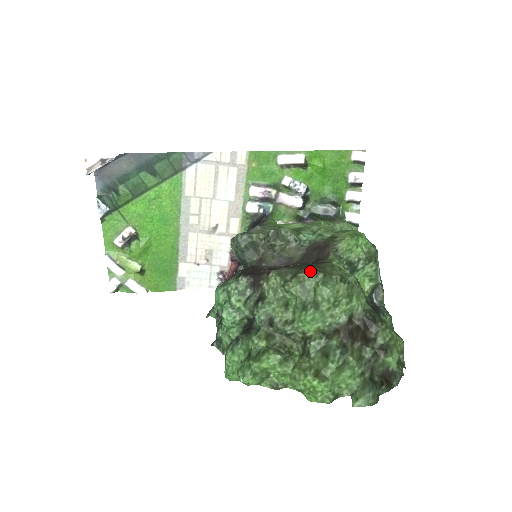
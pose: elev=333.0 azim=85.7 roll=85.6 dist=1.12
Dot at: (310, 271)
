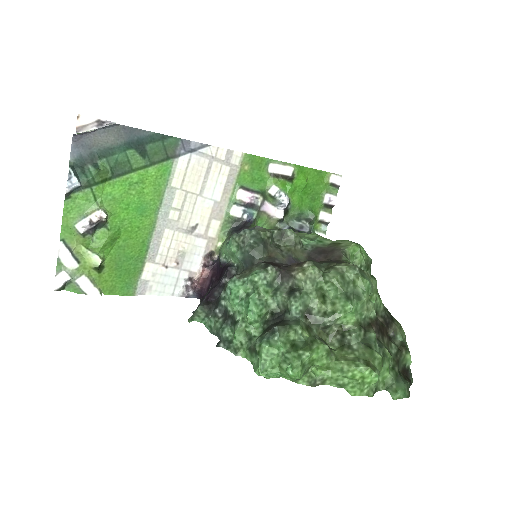
Dot at: (347, 264)
